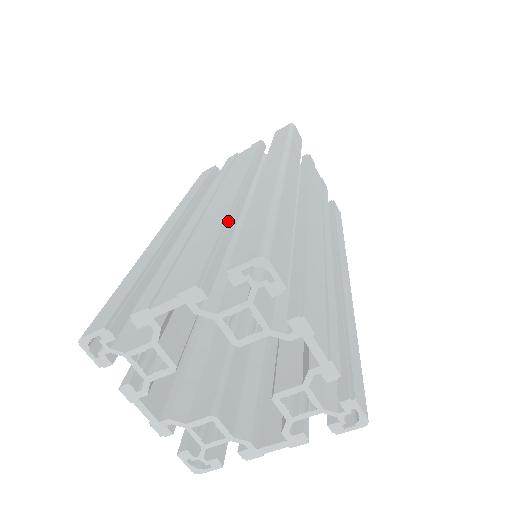
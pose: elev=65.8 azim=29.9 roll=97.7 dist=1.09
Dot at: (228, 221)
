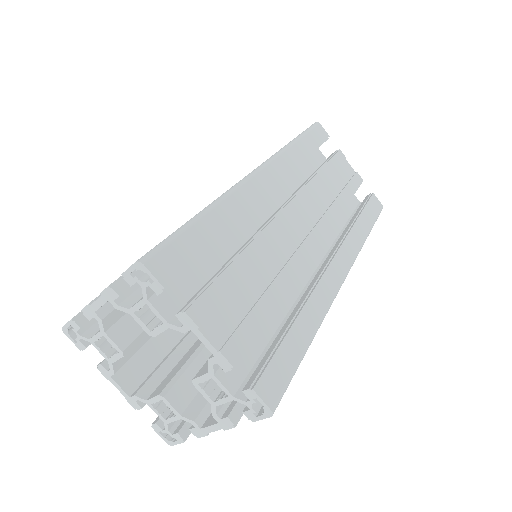
Dot at: occluded
